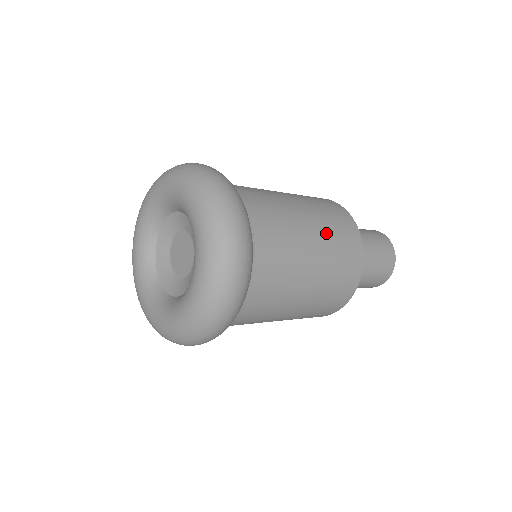
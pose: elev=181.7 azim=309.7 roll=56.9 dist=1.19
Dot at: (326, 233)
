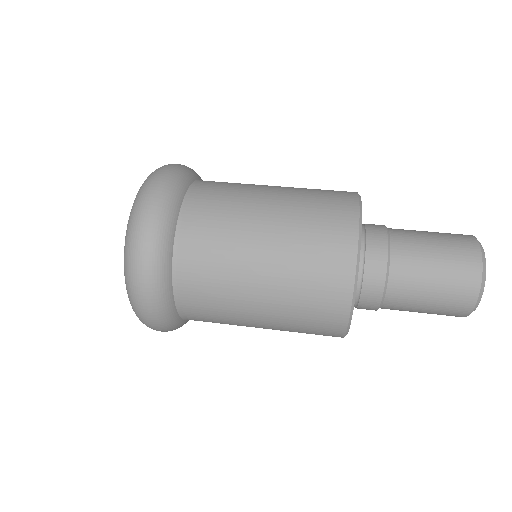
Dot at: (284, 304)
